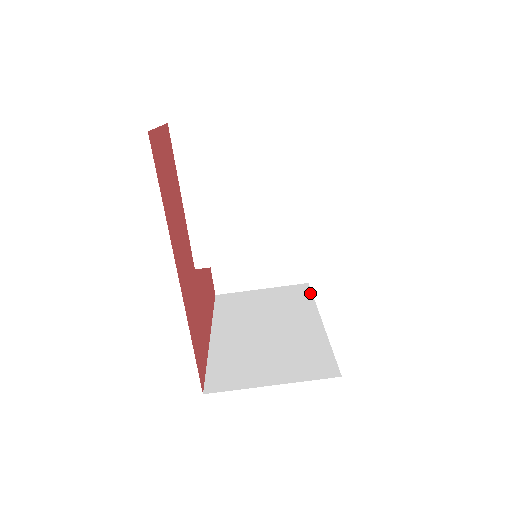
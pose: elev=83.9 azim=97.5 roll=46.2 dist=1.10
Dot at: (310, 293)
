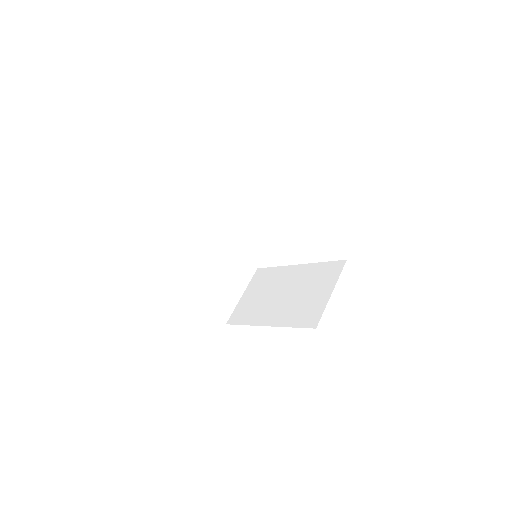
Dot at: (268, 268)
